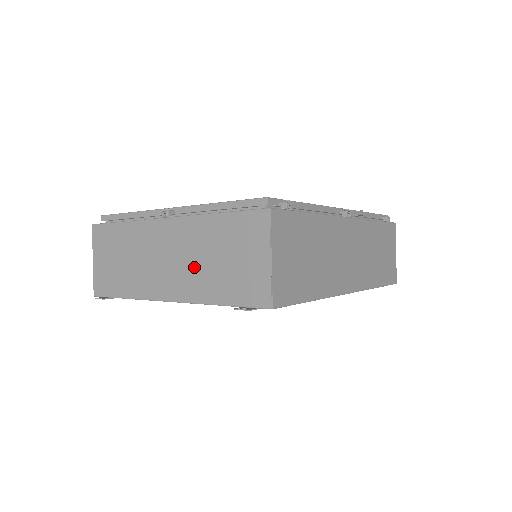
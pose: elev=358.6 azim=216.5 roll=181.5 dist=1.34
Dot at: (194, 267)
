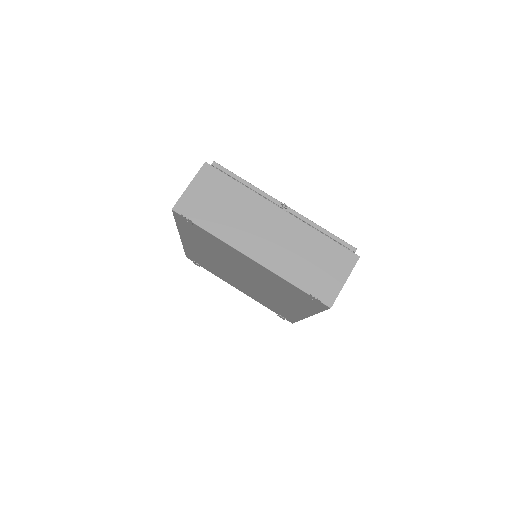
Dot at: (288, 252)
